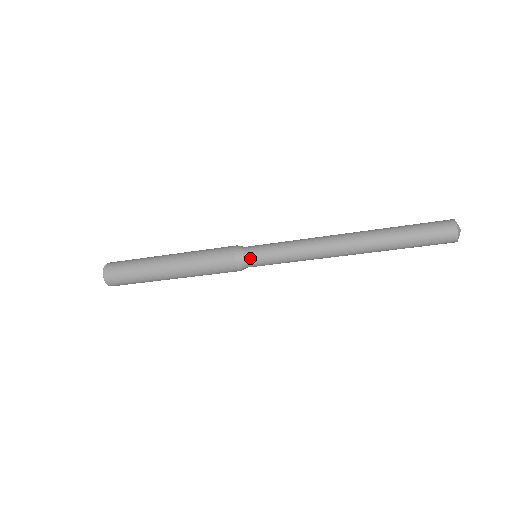
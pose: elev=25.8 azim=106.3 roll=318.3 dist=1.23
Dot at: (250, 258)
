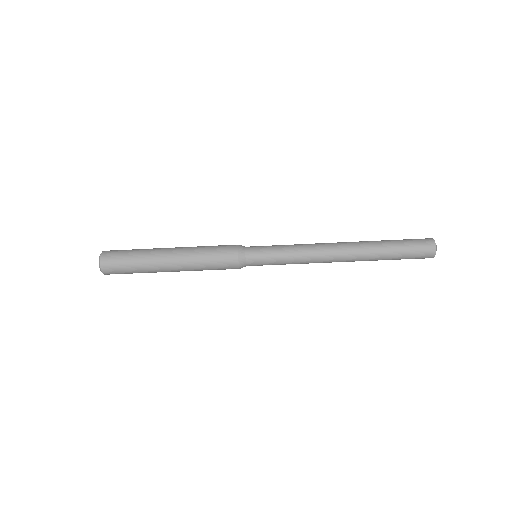
Dot at: (252, 253)
